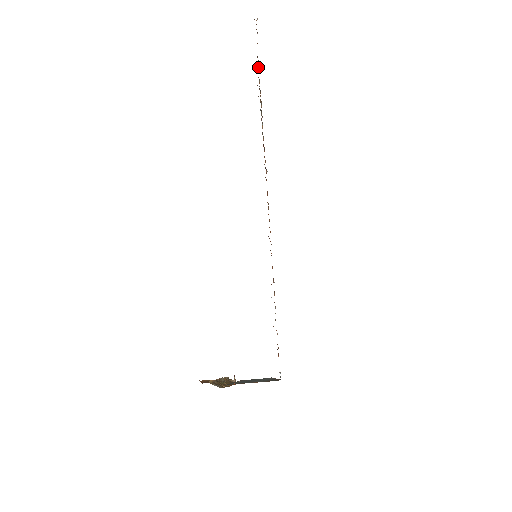
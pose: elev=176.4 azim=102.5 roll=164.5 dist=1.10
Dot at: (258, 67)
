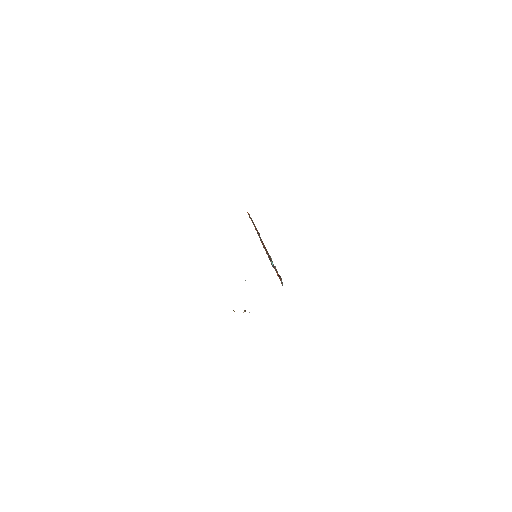
Dot at: (251, 218)
